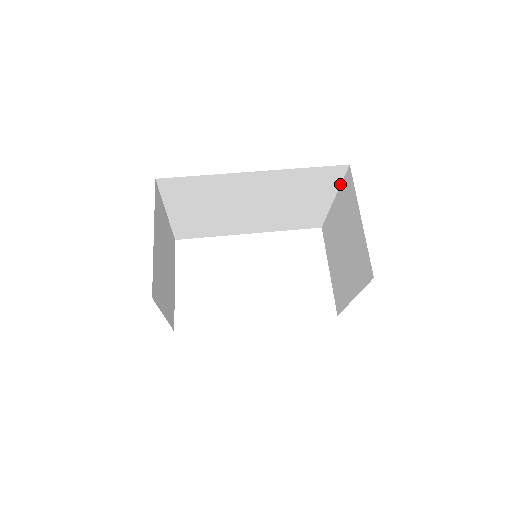
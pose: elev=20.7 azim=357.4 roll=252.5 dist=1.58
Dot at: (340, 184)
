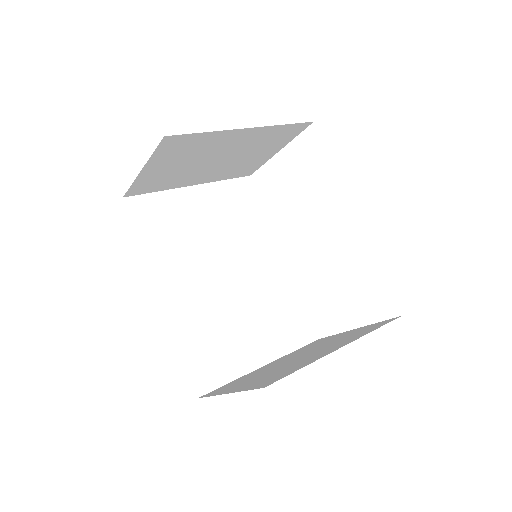
Dot at: (307, 364)
